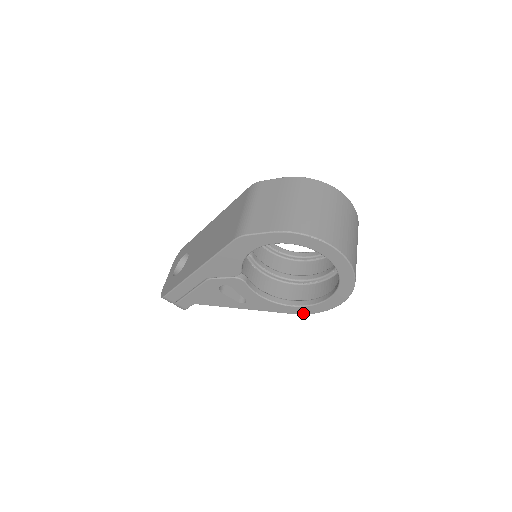
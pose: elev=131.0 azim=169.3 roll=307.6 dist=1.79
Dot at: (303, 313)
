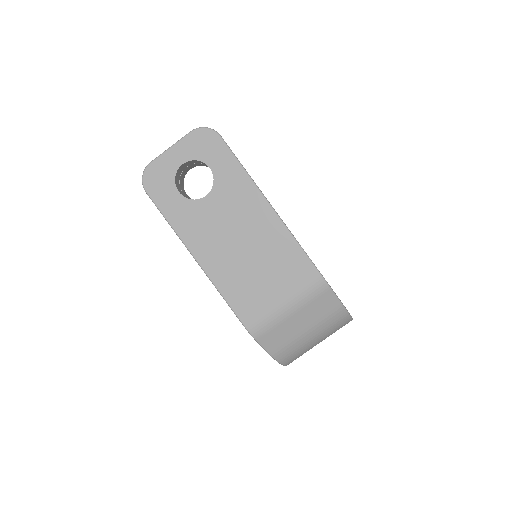
Dot at: occluded
